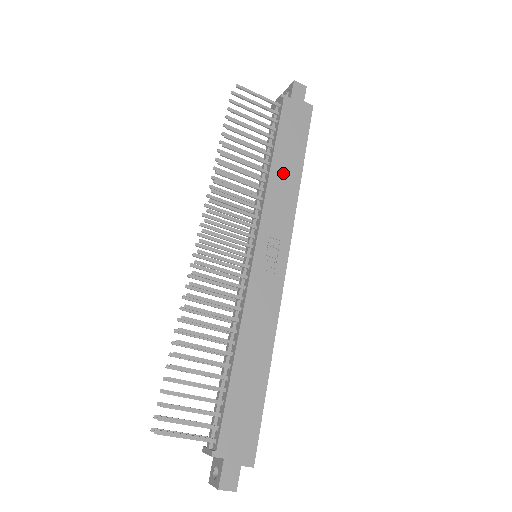
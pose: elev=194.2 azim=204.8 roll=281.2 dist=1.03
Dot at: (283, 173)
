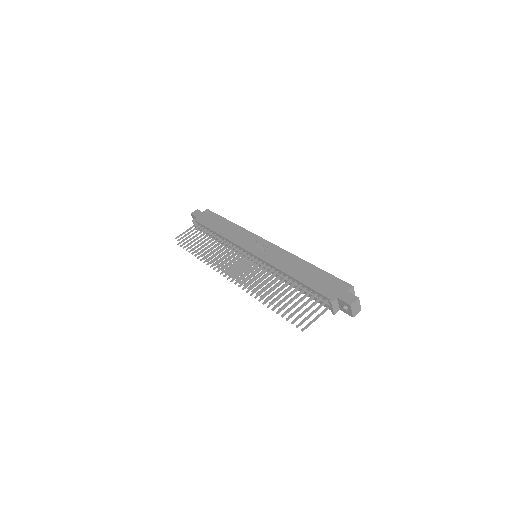
Dot at: (226, 230)
